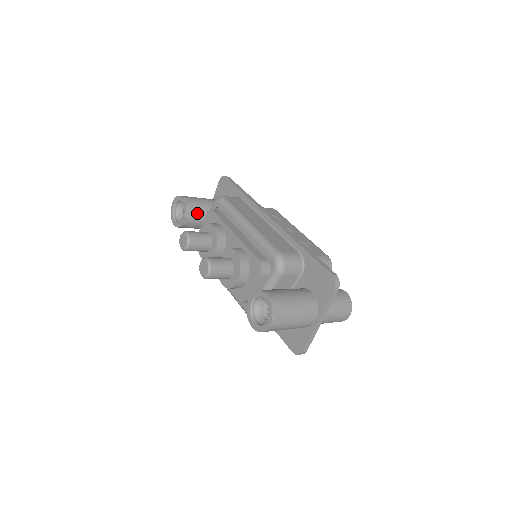
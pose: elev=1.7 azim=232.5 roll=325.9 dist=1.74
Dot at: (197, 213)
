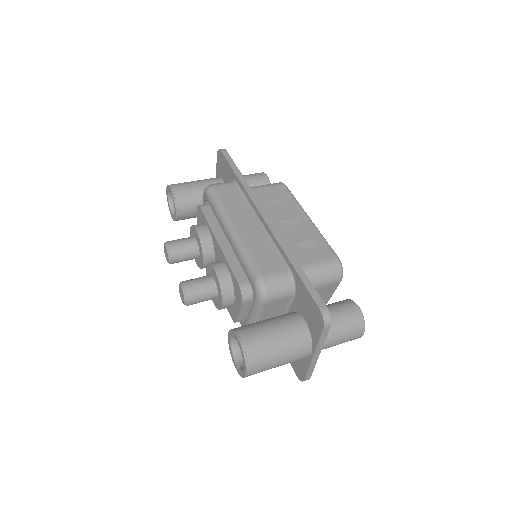
Dot at: (190, 204)
